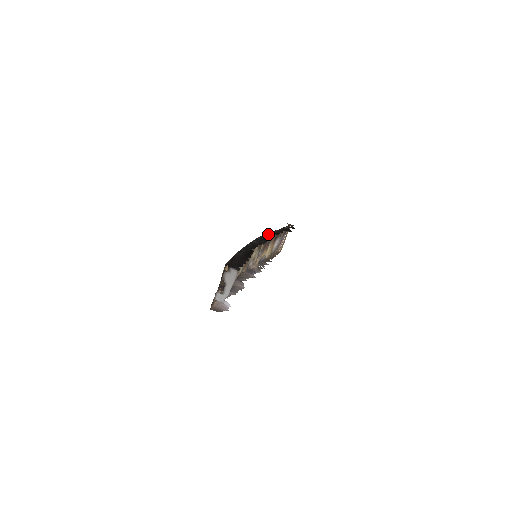
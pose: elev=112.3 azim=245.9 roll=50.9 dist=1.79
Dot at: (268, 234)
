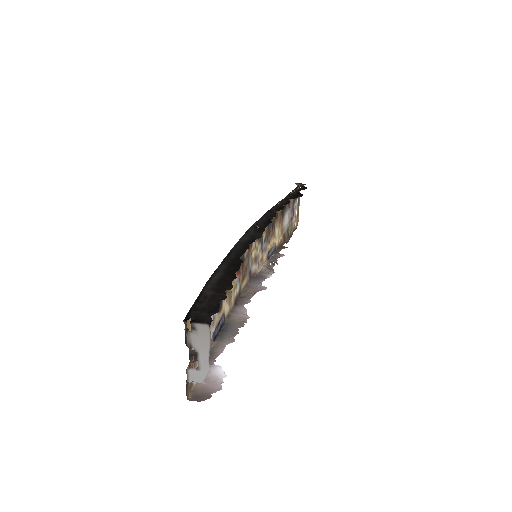
Dot at: (266, 214)
